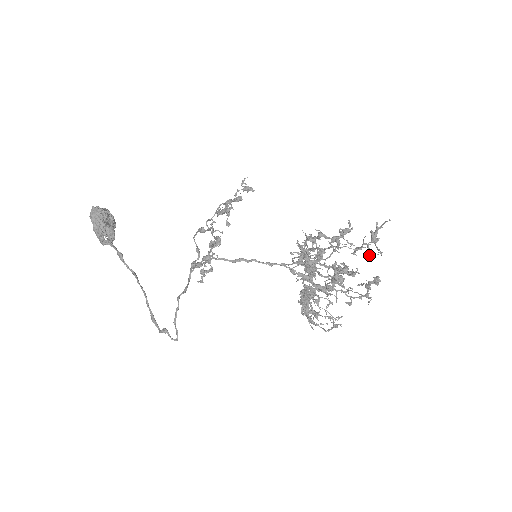
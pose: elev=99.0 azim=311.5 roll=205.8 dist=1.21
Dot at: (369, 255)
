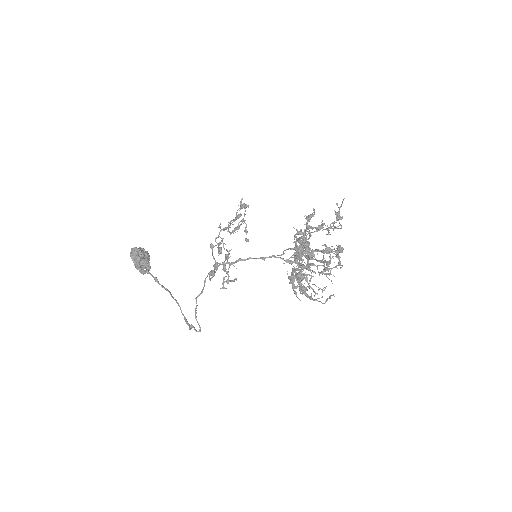
Dot at: occluded
